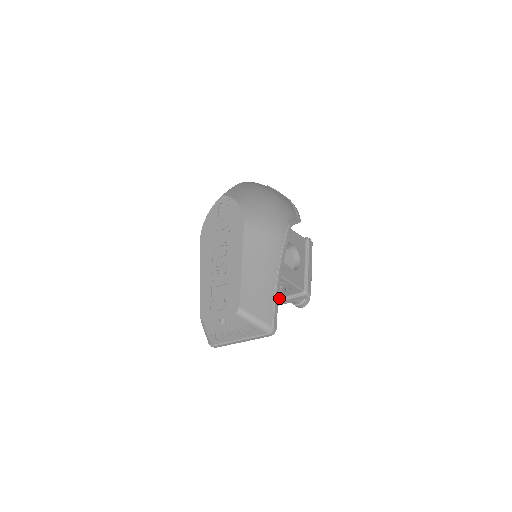
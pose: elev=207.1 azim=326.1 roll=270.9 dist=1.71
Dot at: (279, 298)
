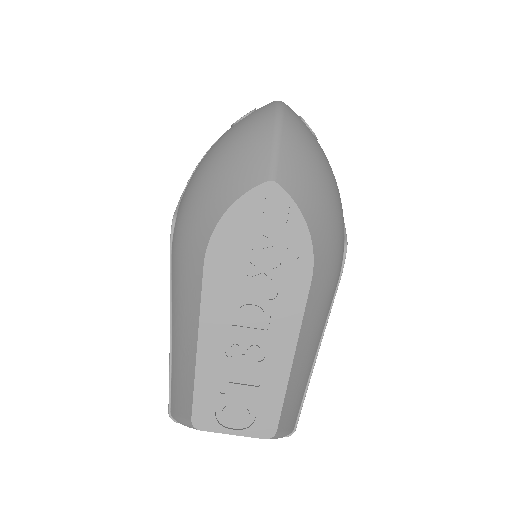
Dot at: occluded
